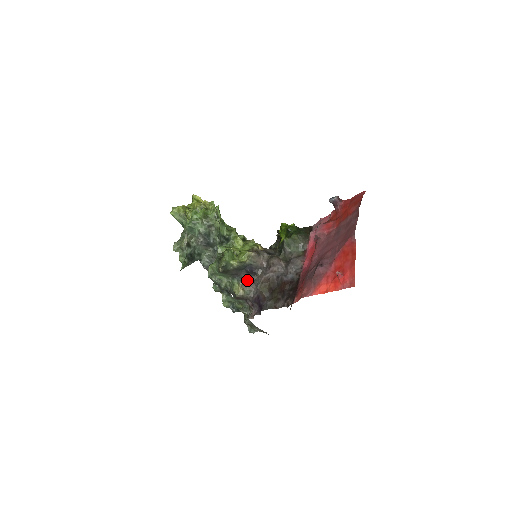
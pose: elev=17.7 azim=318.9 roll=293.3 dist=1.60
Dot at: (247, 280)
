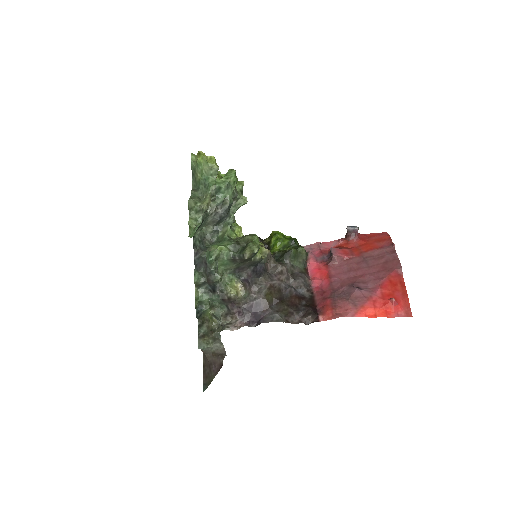
Dot at: (248, 280)
